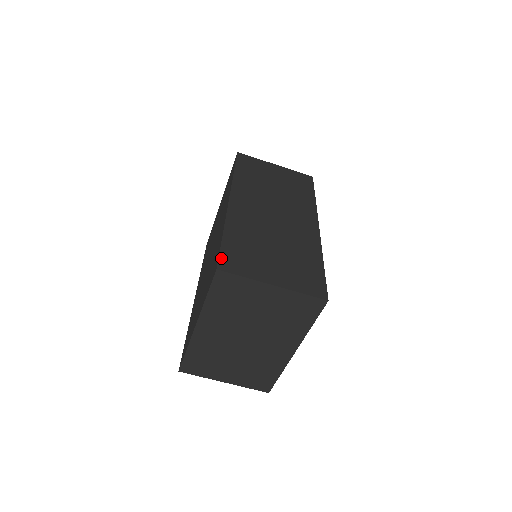
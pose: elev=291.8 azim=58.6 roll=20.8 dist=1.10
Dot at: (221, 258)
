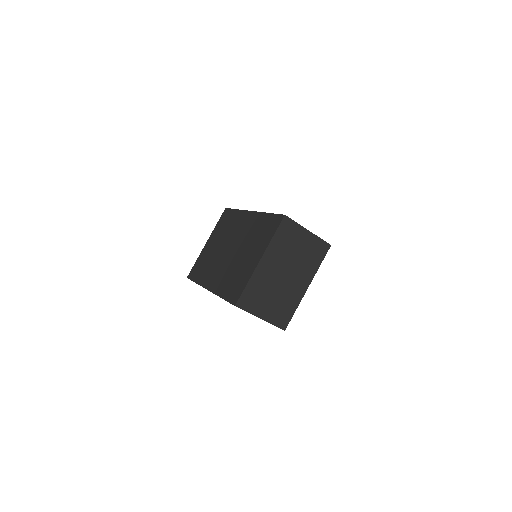
Dot at: (281, 215)
